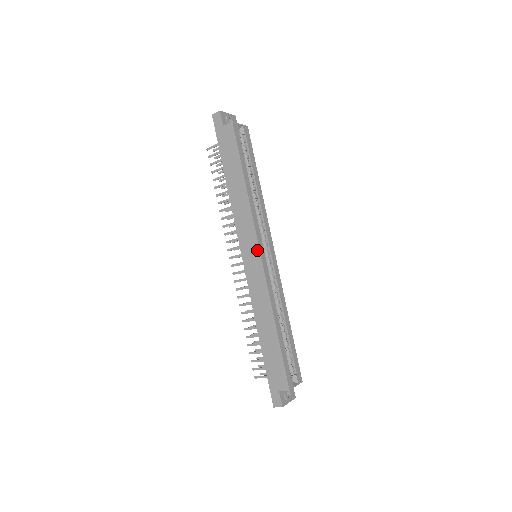
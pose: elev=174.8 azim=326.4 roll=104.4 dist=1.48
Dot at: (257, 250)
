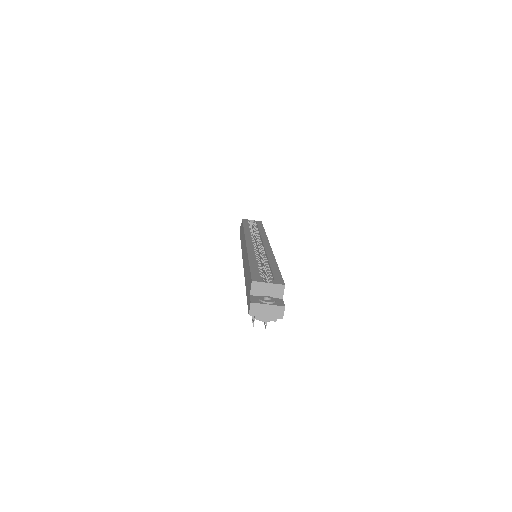
Dot at: occluded
